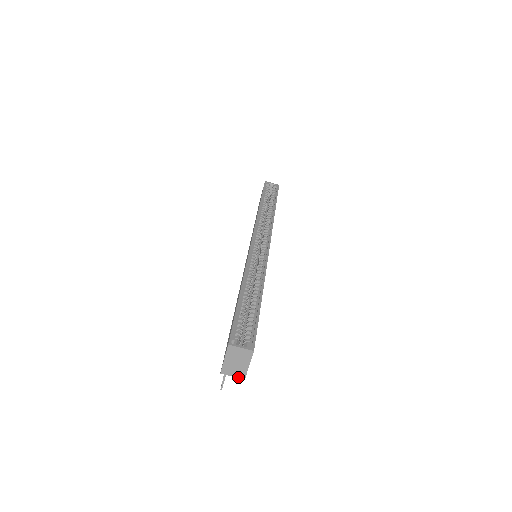
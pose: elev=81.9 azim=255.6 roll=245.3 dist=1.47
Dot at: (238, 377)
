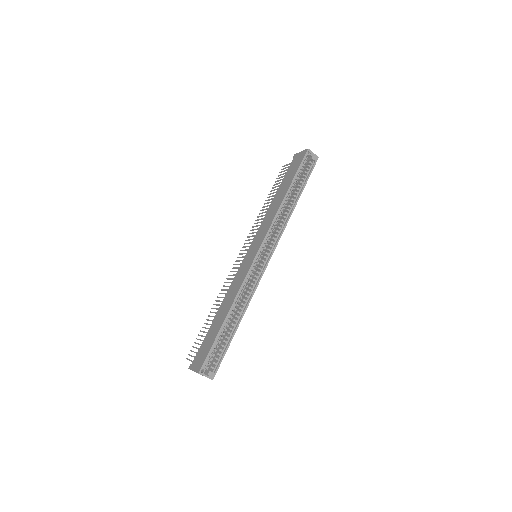
Dot at: occluded
